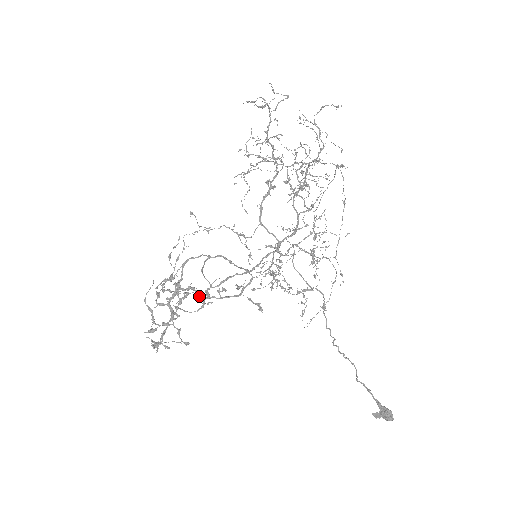
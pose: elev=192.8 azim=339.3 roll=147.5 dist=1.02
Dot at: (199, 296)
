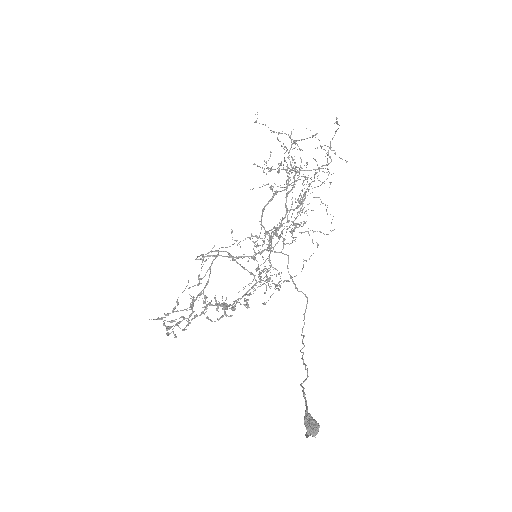
Dot at: (223, 306)
